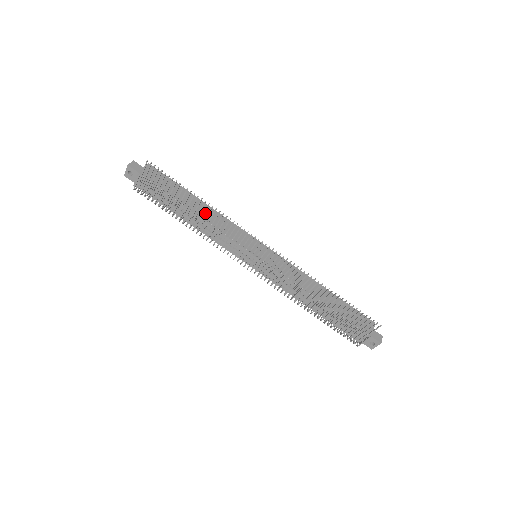
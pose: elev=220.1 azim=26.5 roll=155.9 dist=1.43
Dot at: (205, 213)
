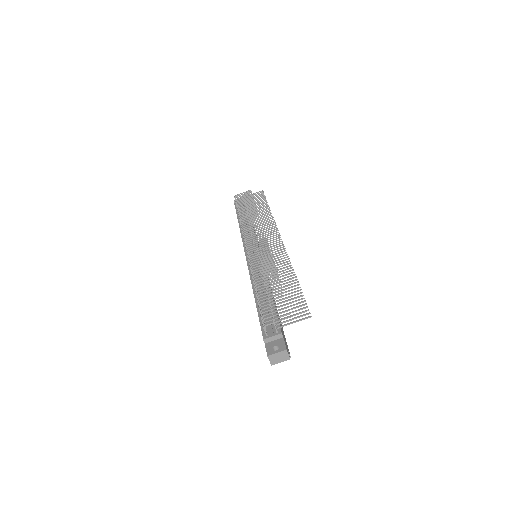
Dot at: occluded
